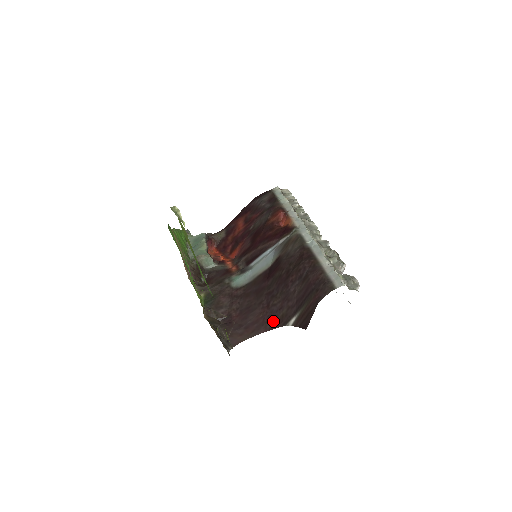
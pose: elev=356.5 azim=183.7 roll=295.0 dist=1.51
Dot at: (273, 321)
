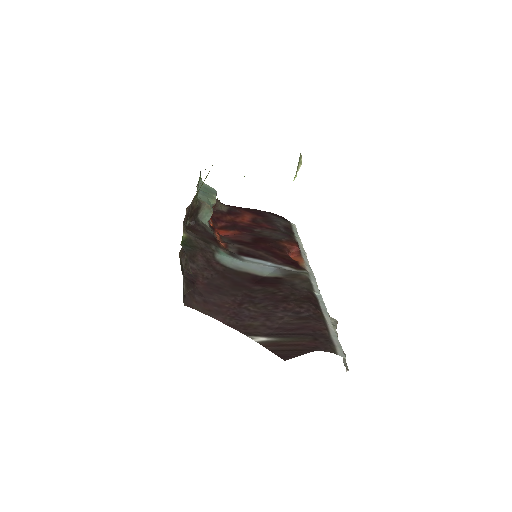
Dot at: (236, 321)
